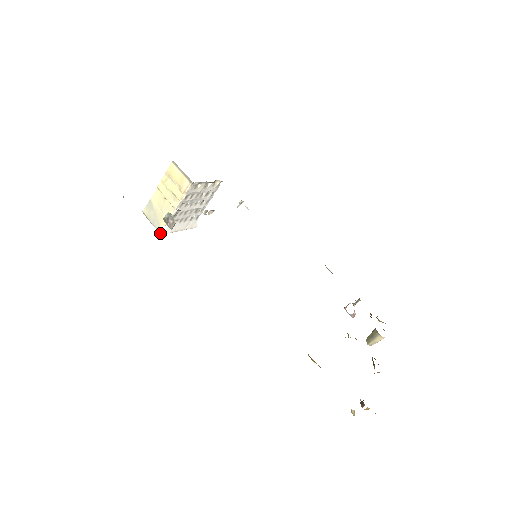
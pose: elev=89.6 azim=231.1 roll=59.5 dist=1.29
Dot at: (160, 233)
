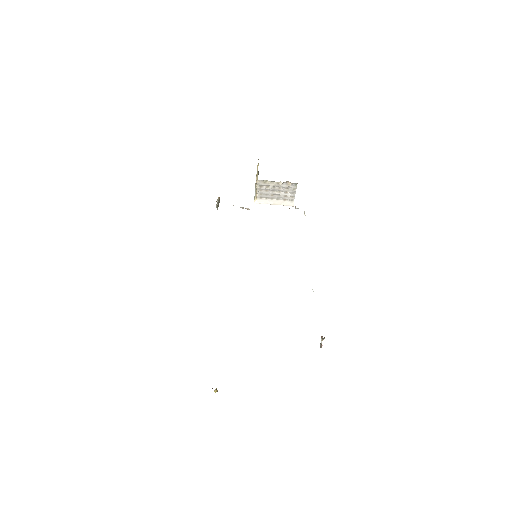
Dot at: (254, 202)
